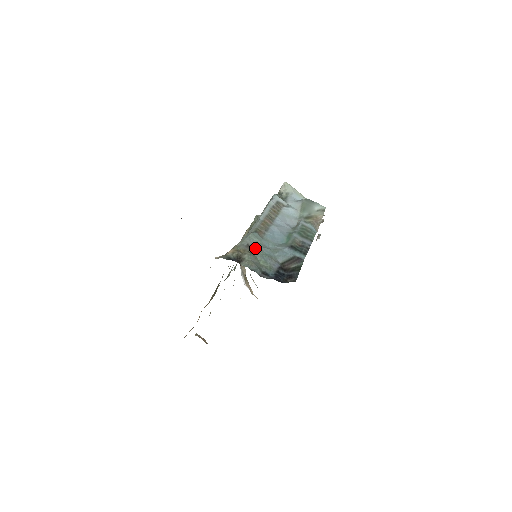
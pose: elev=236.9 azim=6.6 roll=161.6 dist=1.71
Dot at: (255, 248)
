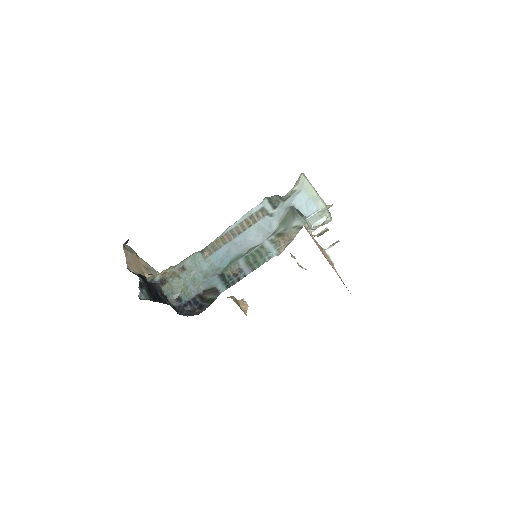
Dot at: (187, 271)
